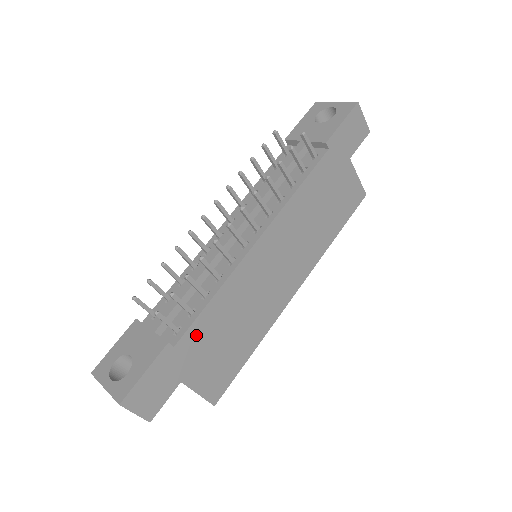
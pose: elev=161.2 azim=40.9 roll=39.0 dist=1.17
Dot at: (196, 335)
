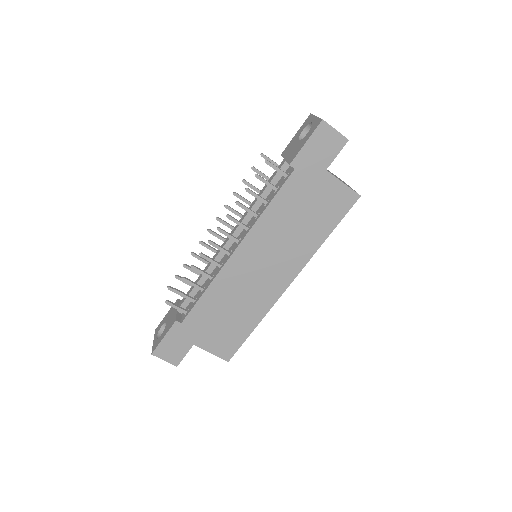
Dot at: (197, 316)
